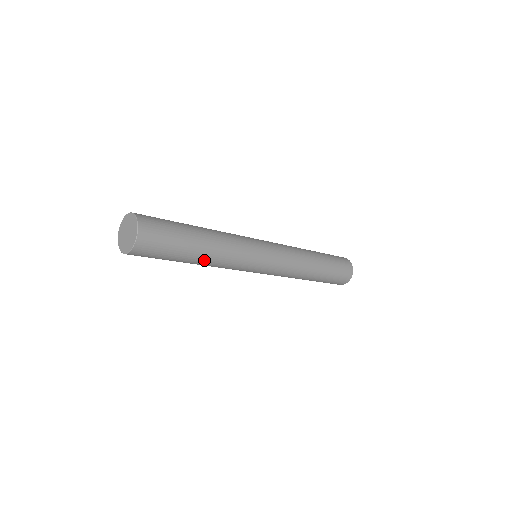
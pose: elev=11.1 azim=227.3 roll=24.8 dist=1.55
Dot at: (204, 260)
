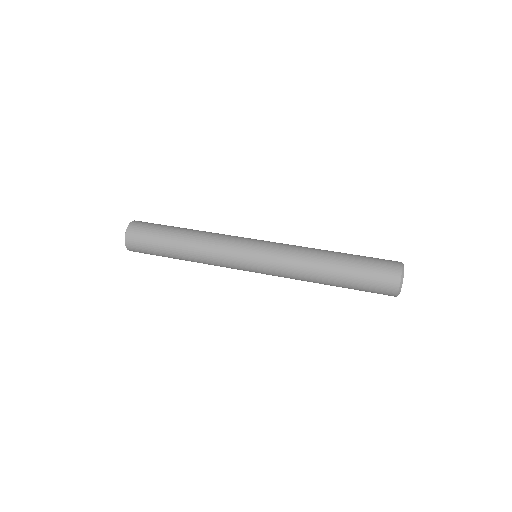
Dot at: occluded
